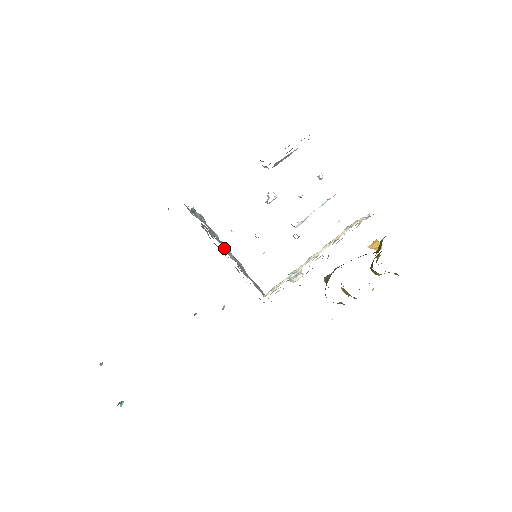
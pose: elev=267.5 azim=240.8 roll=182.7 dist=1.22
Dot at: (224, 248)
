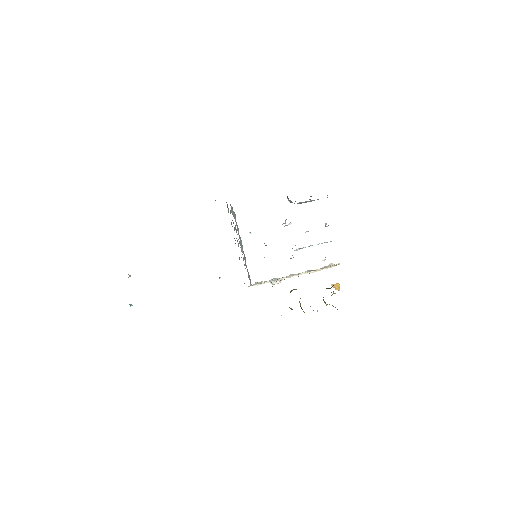
Dot at: (239, 241)
